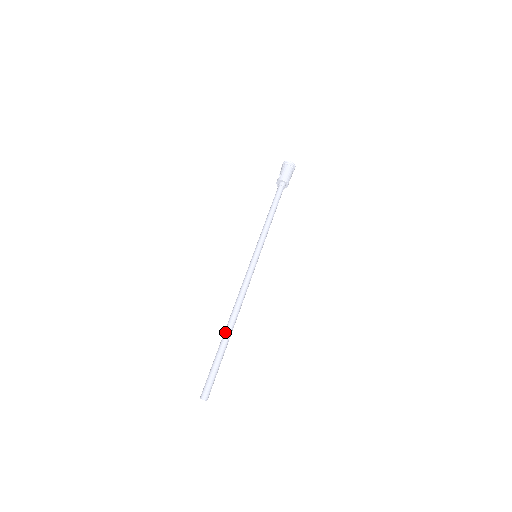
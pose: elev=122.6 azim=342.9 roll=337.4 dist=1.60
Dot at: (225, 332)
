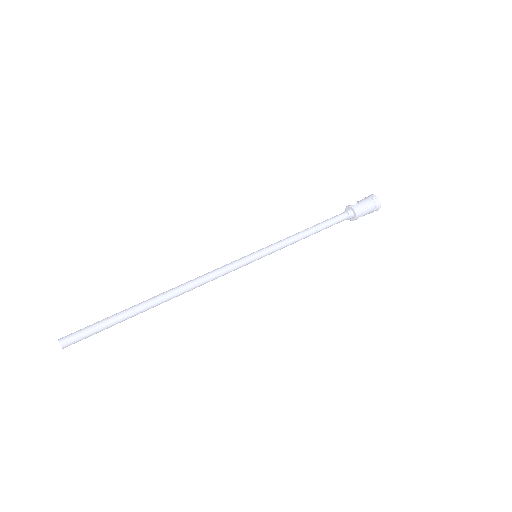
Dot at: (149, 299)
